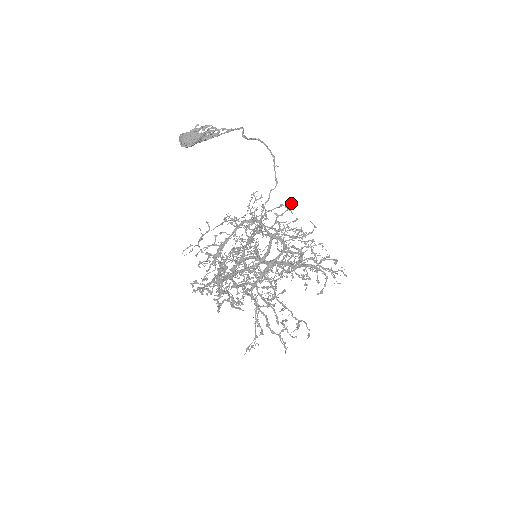
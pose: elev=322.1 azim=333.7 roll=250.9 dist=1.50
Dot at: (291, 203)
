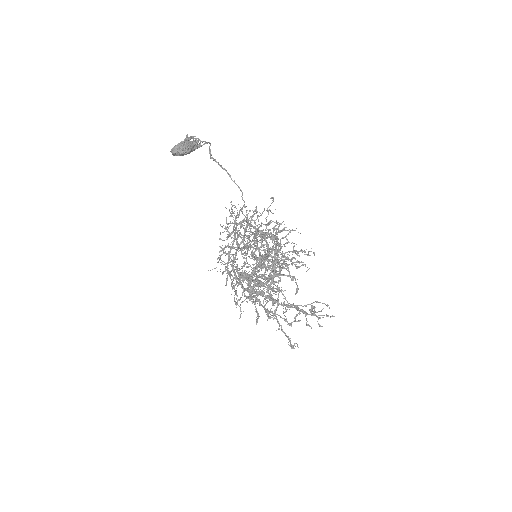
Dot at: occluded
